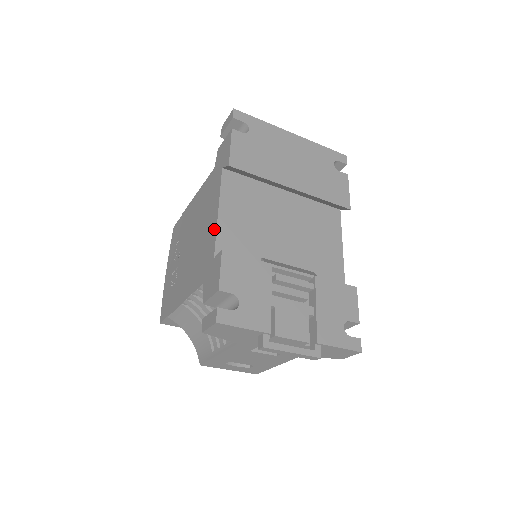
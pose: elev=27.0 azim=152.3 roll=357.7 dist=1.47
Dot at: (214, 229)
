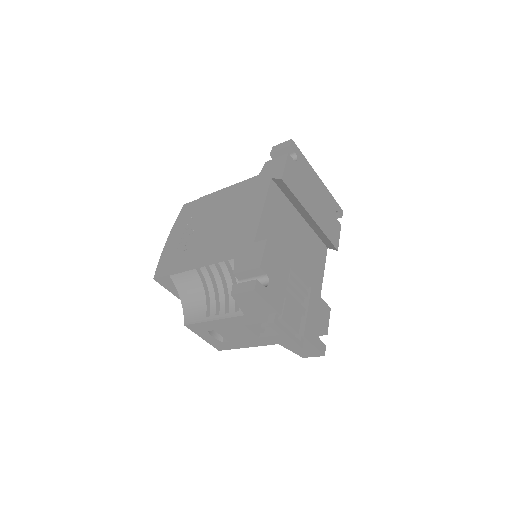
Dot at: (256, 221)
